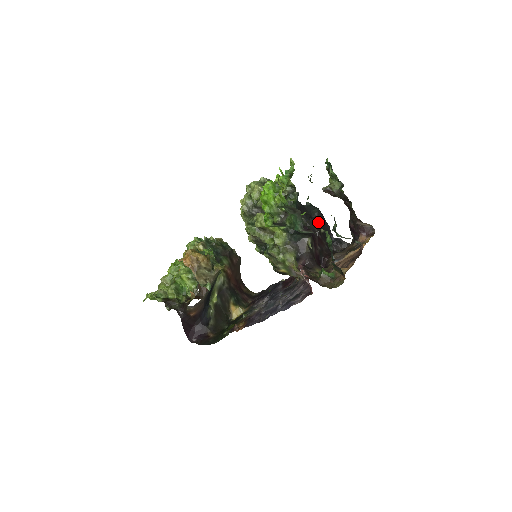
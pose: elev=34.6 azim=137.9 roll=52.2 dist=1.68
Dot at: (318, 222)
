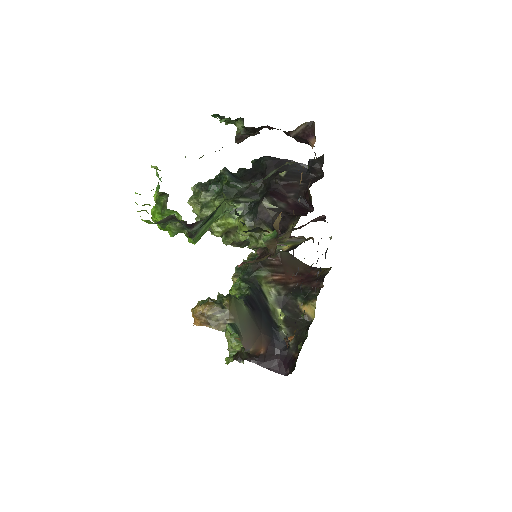
Dot at: (272, 170)
